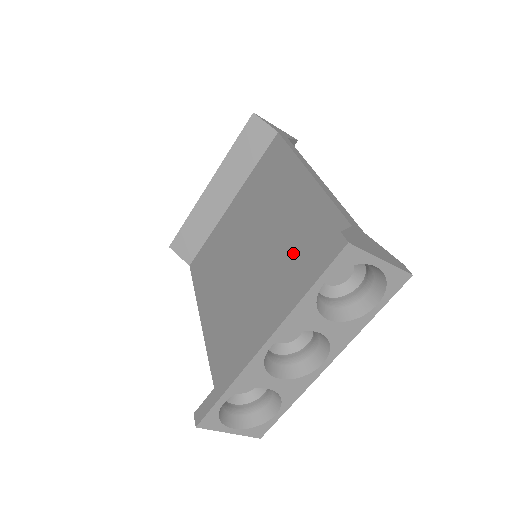
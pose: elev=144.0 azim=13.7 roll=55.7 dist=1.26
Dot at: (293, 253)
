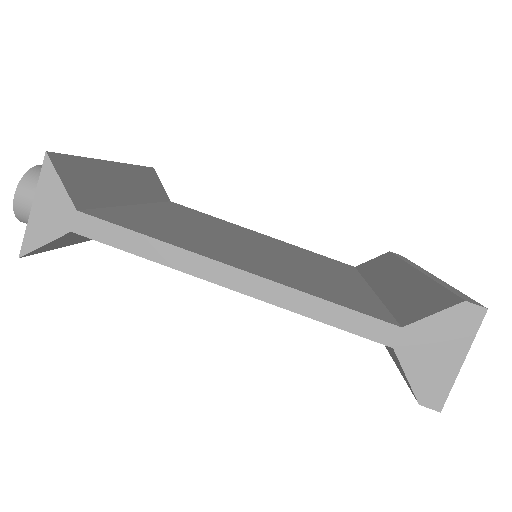
Dot at: occluded
